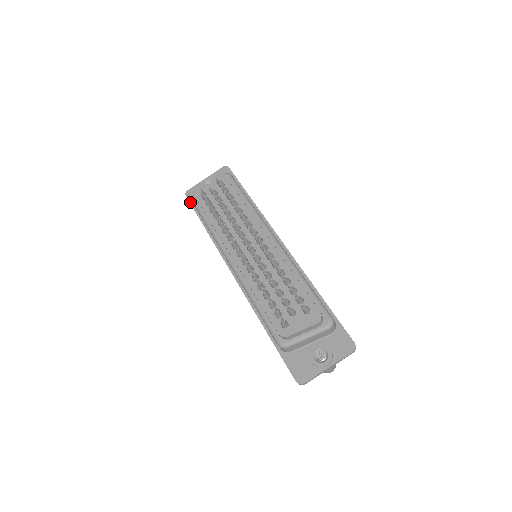
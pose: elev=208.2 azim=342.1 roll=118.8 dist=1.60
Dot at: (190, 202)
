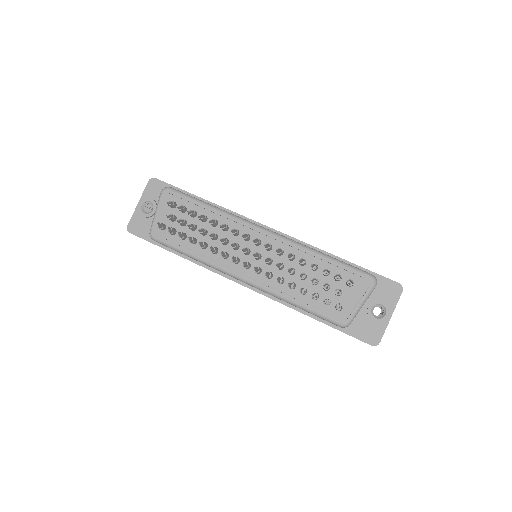
Dot at: (141, 237)
